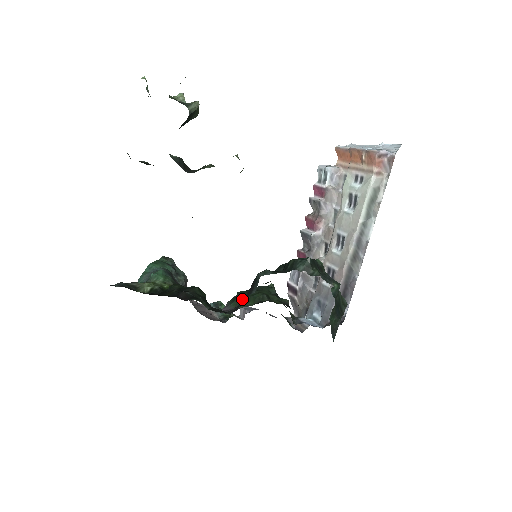
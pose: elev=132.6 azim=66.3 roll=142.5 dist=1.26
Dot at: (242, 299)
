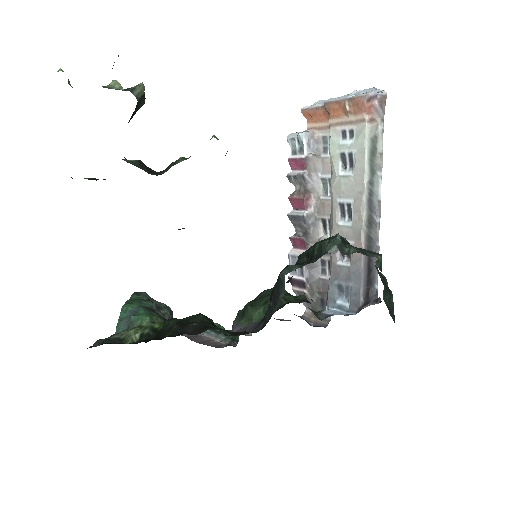
Dot at: (267, 310)
